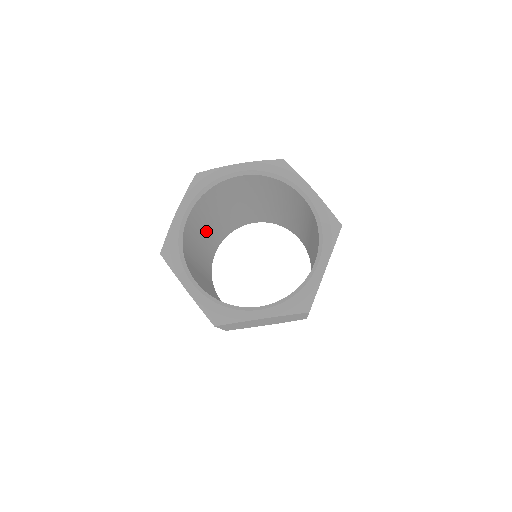
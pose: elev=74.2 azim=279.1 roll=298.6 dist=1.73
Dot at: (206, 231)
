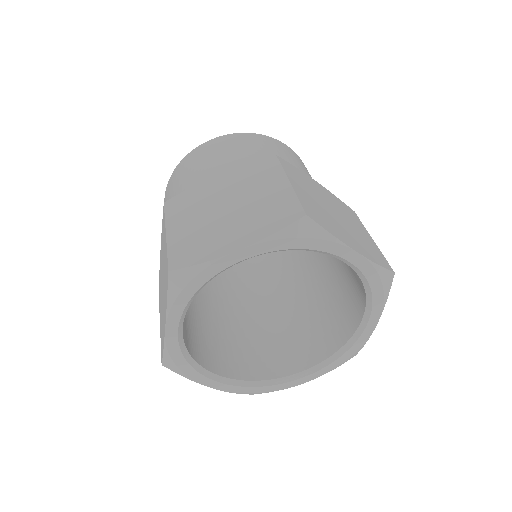
Dot at: occluded
